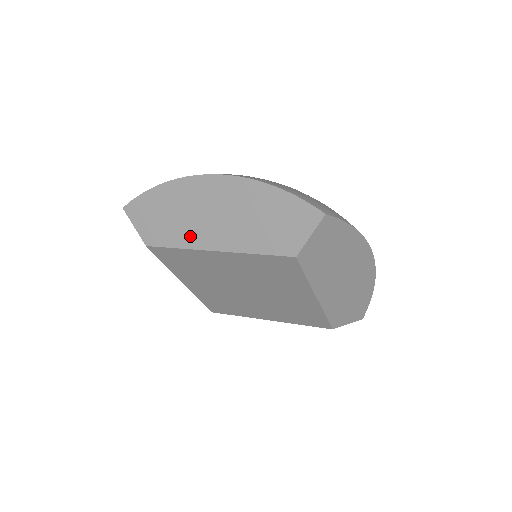
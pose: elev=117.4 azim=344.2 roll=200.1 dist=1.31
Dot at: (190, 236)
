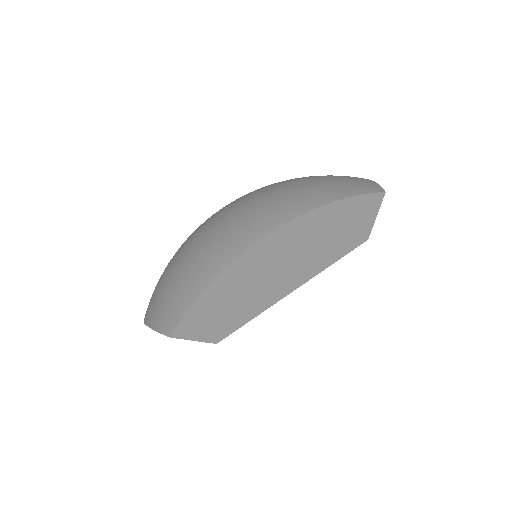
Dot at: (265, 299)
